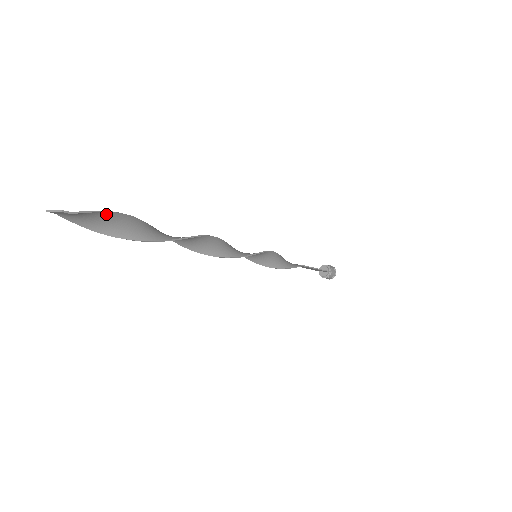
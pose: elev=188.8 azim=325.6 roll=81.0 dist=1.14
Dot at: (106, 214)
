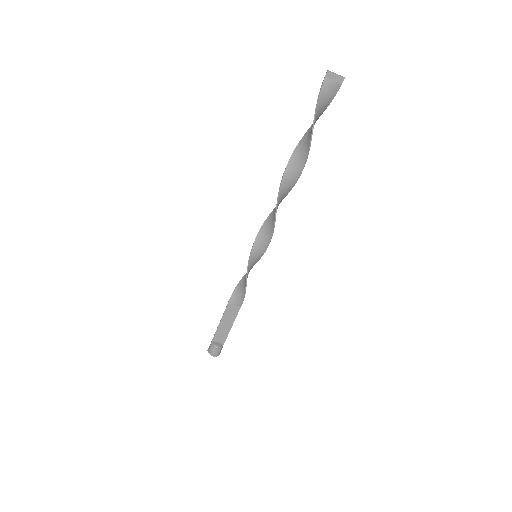
Dot at: (325, 109)
